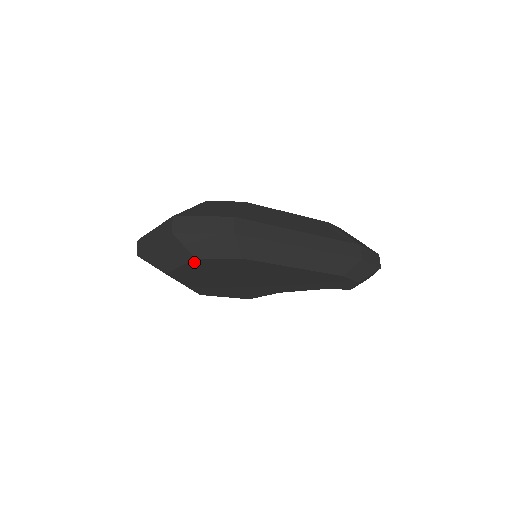
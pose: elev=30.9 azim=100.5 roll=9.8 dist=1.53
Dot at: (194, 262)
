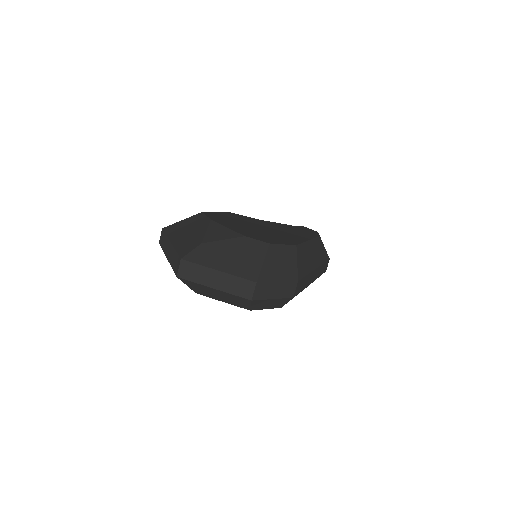
Dot at: occluded
